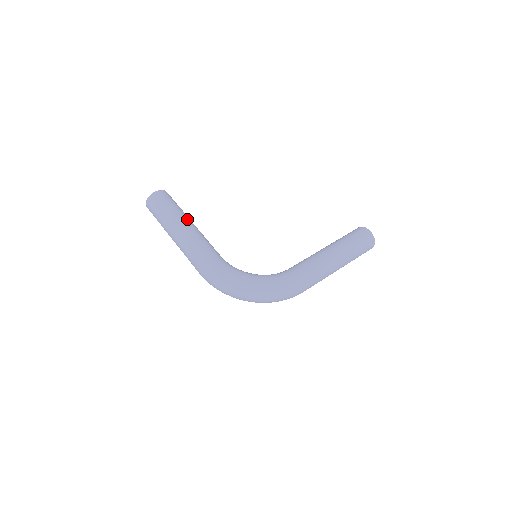
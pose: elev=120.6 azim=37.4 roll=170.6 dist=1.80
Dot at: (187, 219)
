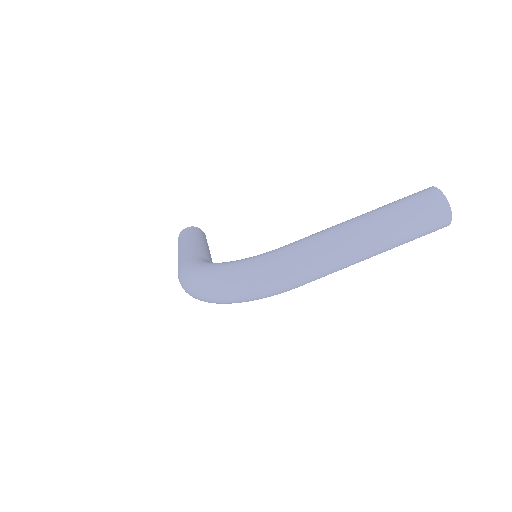
Dot at: (197, 238)
